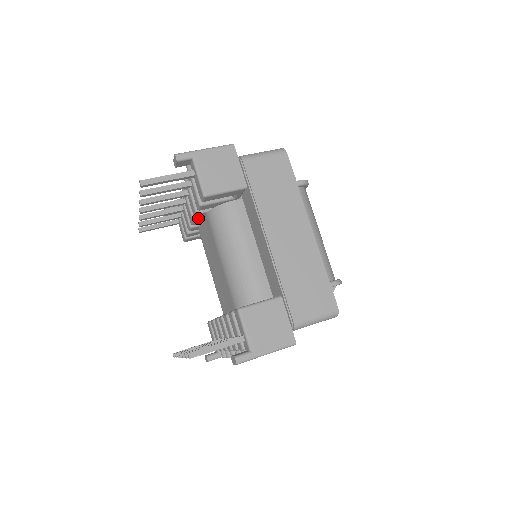
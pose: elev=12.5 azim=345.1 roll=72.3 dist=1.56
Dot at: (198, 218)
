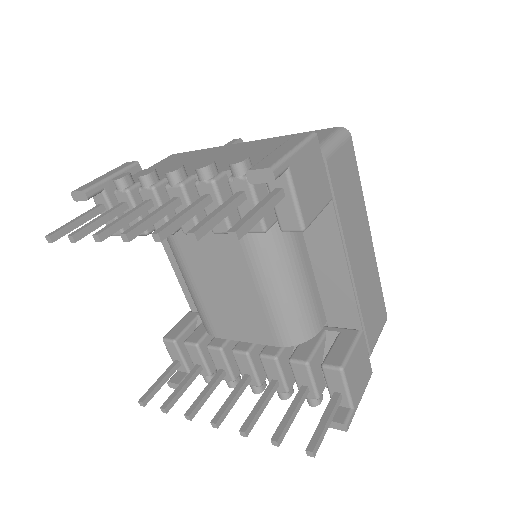
Dot at: occluded
